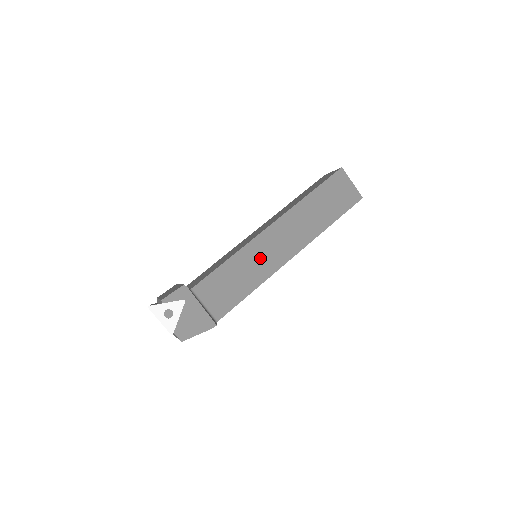
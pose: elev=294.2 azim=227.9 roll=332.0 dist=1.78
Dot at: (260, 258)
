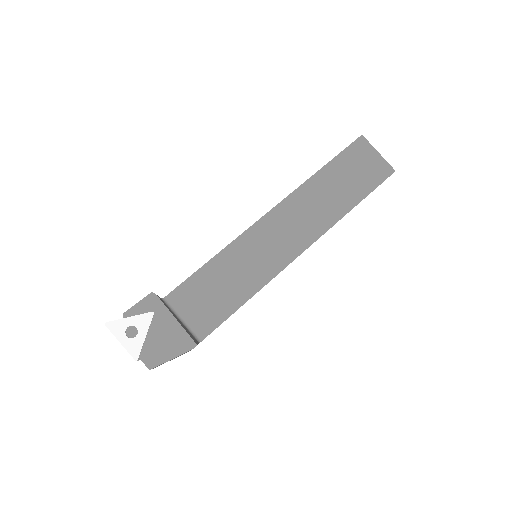
Dot at: (257, 254)
